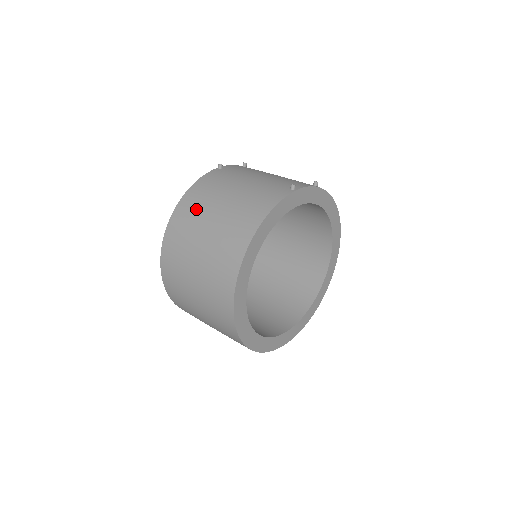
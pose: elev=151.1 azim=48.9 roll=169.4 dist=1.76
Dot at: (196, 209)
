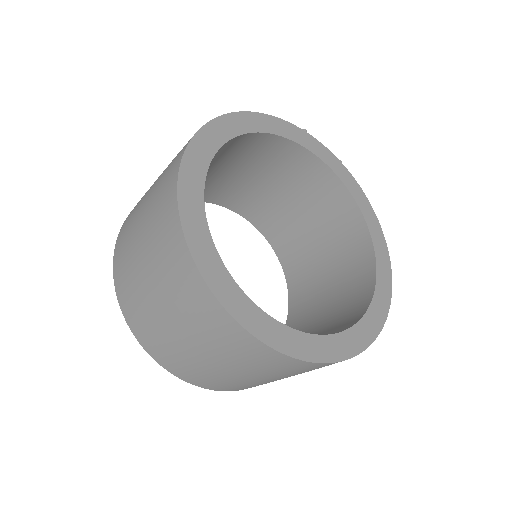
Dot at: occluded
